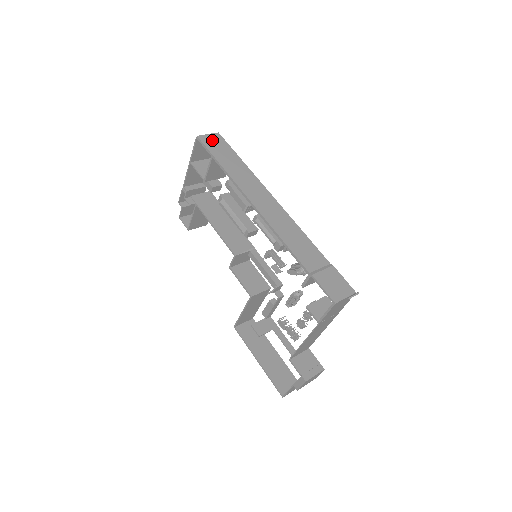
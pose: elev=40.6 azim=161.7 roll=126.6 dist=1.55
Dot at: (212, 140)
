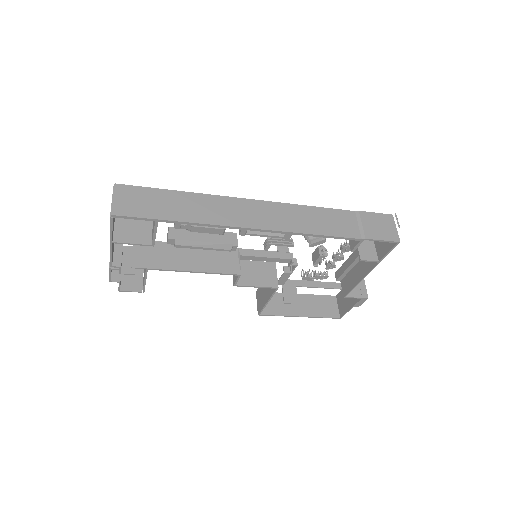
Dot at: (127, 201)
